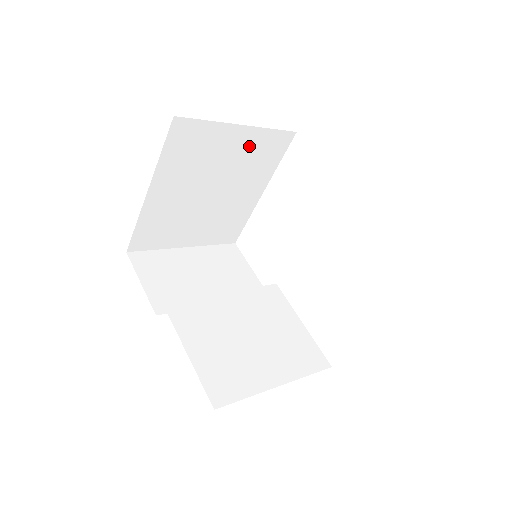
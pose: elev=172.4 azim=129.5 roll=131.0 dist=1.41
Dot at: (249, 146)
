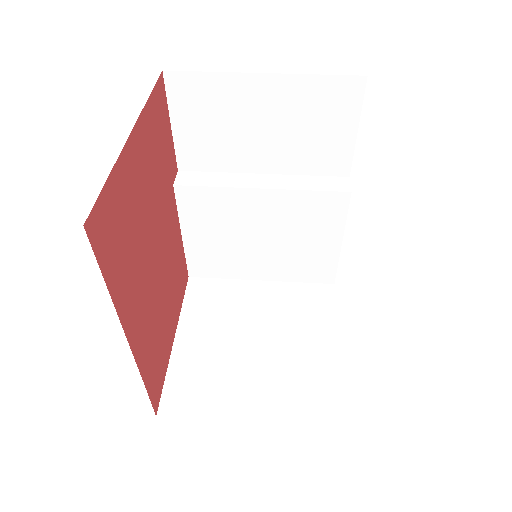
Dot at: occluded
